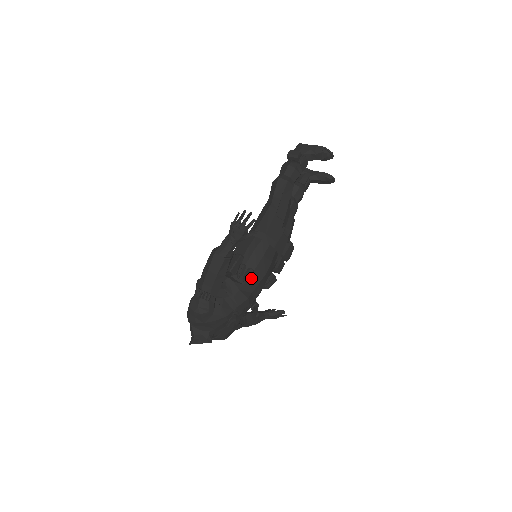
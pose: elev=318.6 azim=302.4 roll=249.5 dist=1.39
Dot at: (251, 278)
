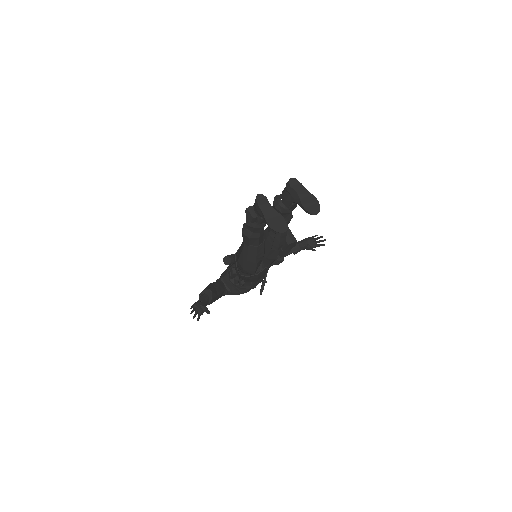
Dot at: (247, 282)
